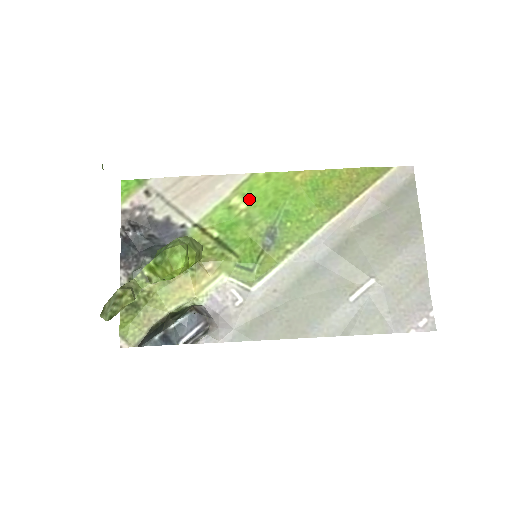
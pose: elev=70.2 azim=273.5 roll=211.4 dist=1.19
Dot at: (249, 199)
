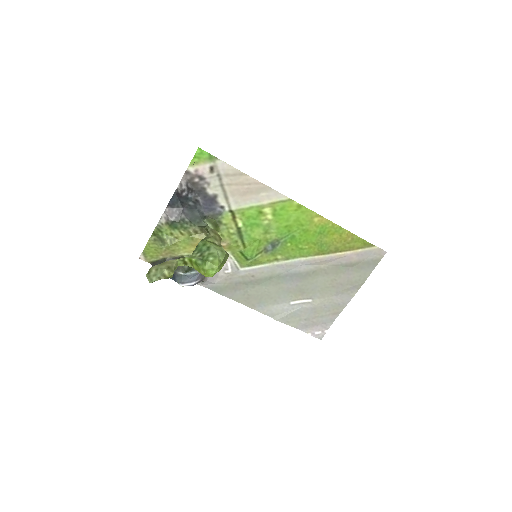
Dot at: (276, 215)
